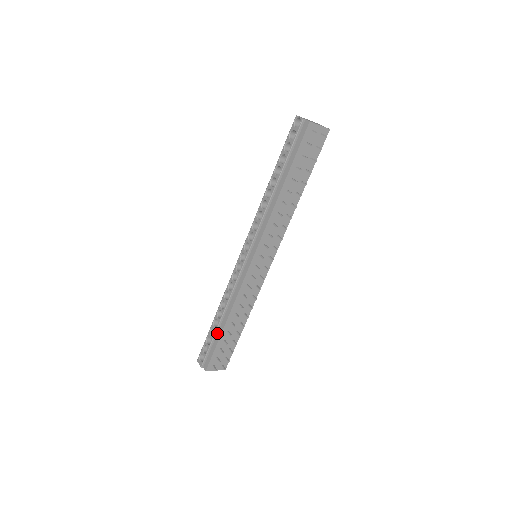
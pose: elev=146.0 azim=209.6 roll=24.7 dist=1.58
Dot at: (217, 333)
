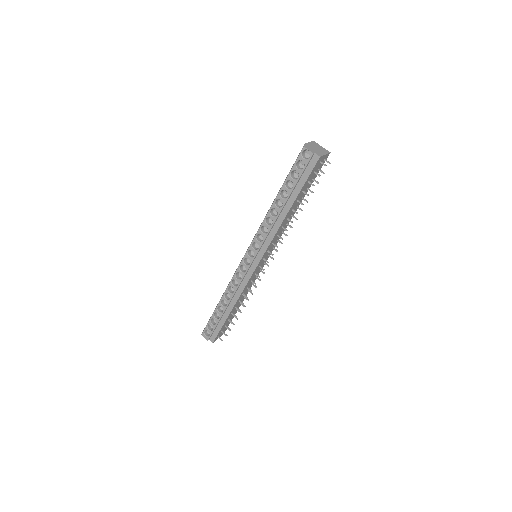
Dot at: (222, 316)
